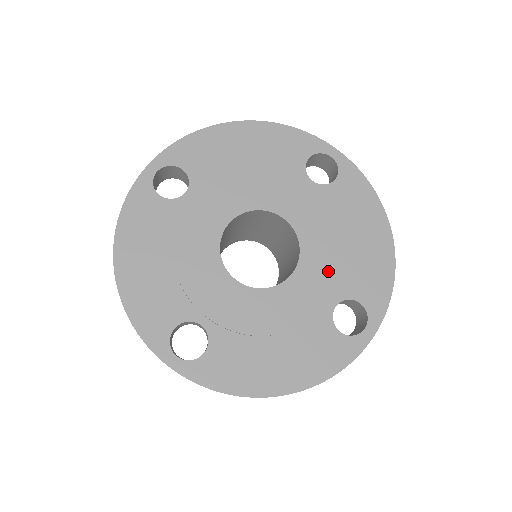
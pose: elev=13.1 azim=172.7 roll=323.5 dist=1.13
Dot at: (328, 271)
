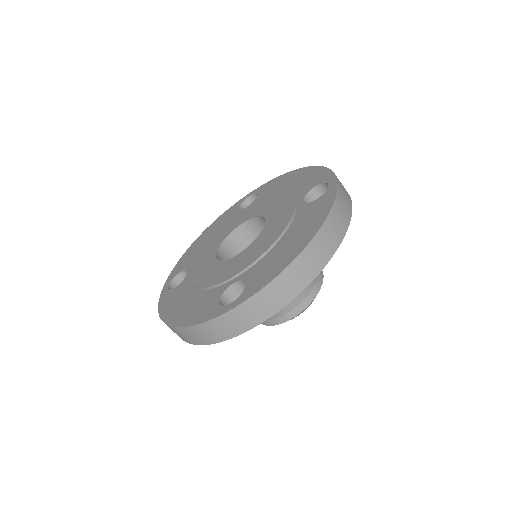
Dot at: (284, 202)
